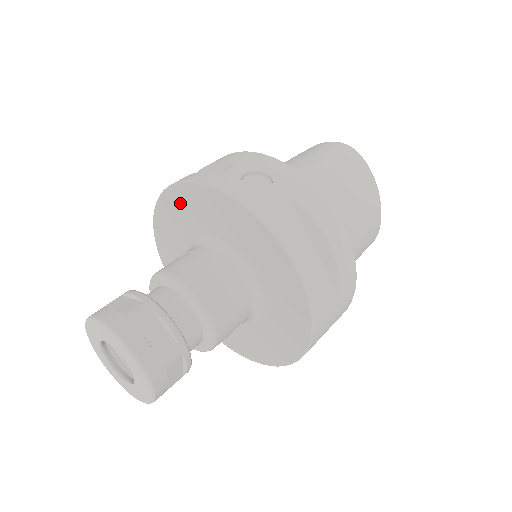
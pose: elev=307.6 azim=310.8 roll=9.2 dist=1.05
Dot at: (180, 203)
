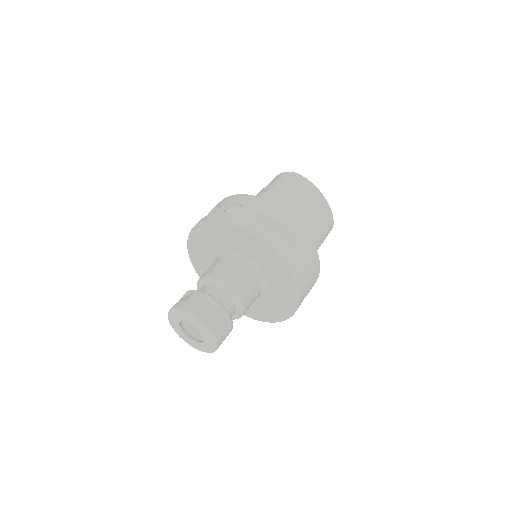
Dot at: (199, 239)
